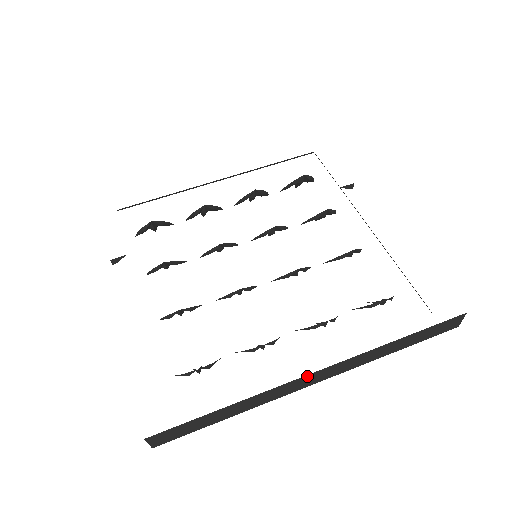
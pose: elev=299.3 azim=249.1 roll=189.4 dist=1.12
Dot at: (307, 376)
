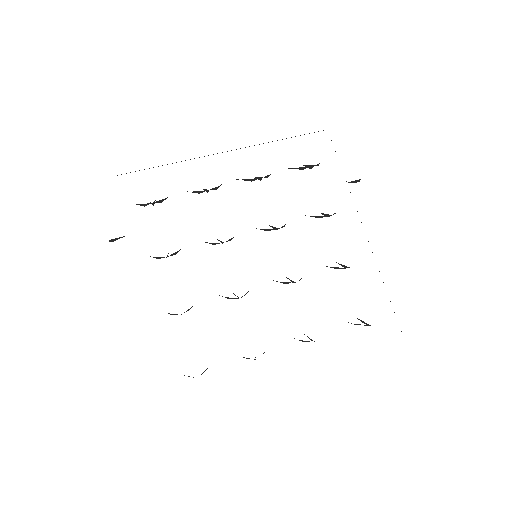
Dot at: occluded
